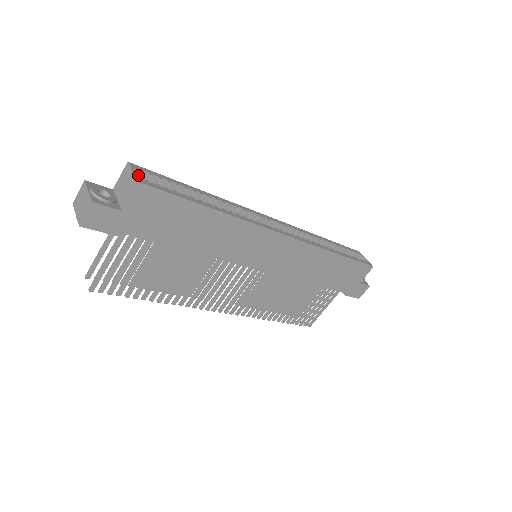
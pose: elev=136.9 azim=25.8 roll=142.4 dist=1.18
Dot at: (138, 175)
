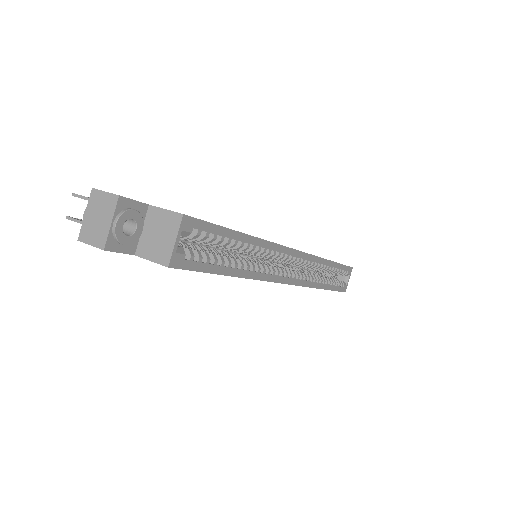
Dot at: (182, 235)
